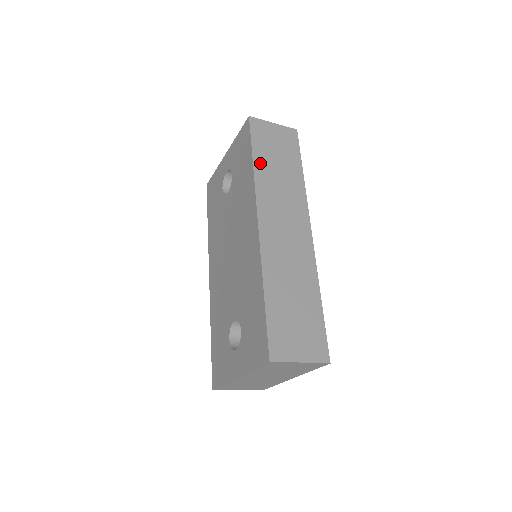
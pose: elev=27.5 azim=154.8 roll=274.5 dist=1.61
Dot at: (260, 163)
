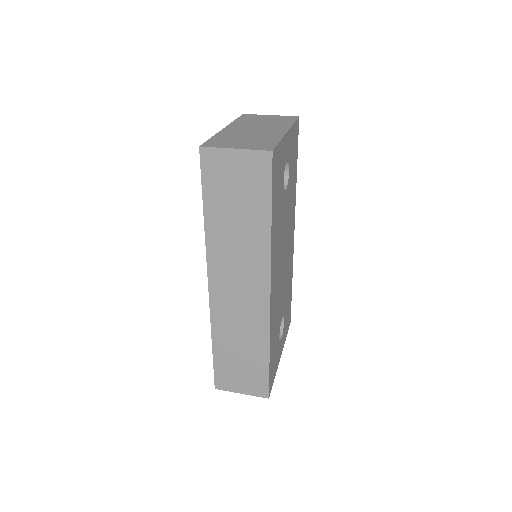
Dot at: (213, 217)
